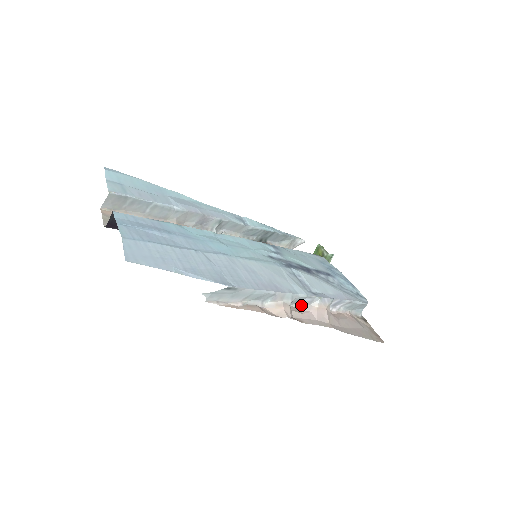
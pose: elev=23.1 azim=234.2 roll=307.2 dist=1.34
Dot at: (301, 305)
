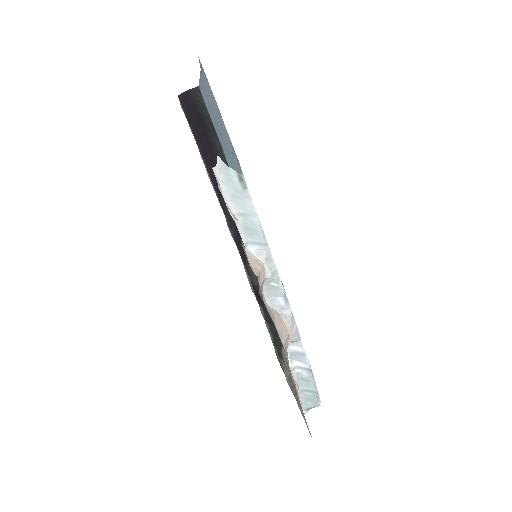
Dot at: (270, 303)
